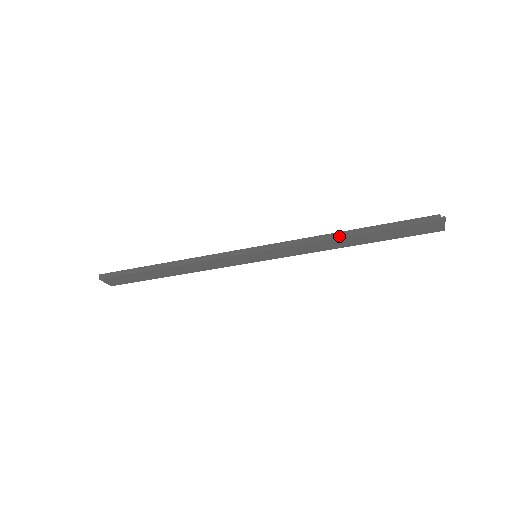
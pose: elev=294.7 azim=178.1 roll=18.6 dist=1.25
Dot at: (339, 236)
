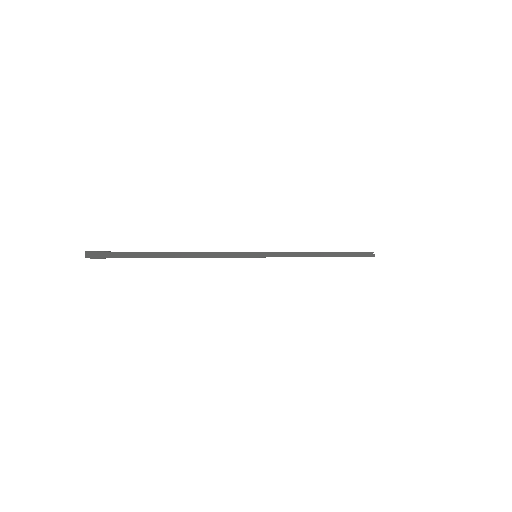
Dot at: (322, 256)
